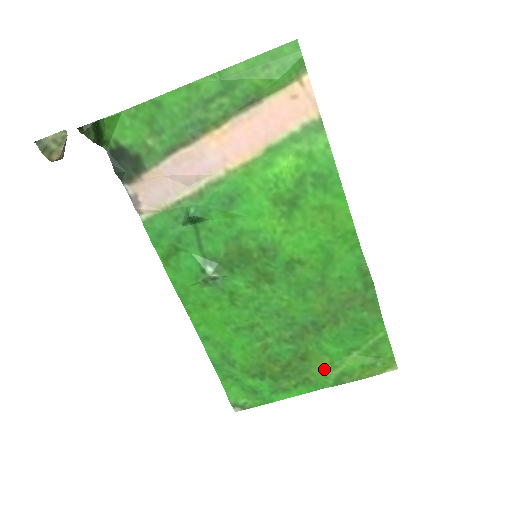
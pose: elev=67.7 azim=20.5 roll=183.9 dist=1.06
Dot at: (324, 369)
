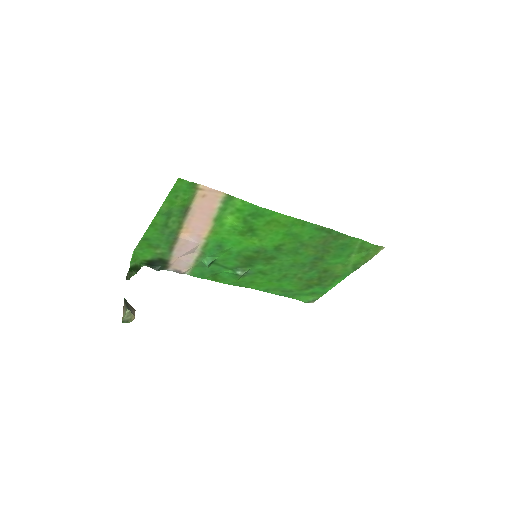
Dot at: (342, 268)
